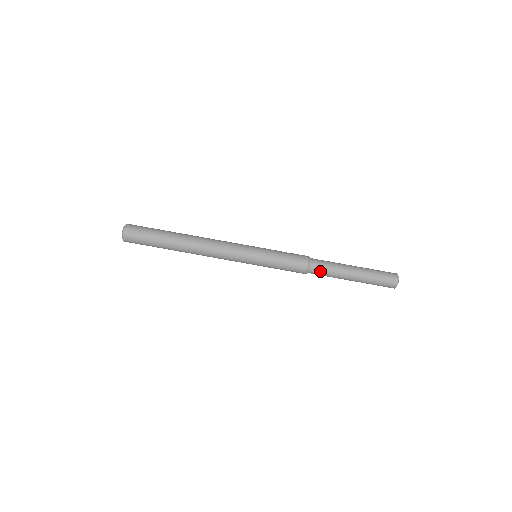
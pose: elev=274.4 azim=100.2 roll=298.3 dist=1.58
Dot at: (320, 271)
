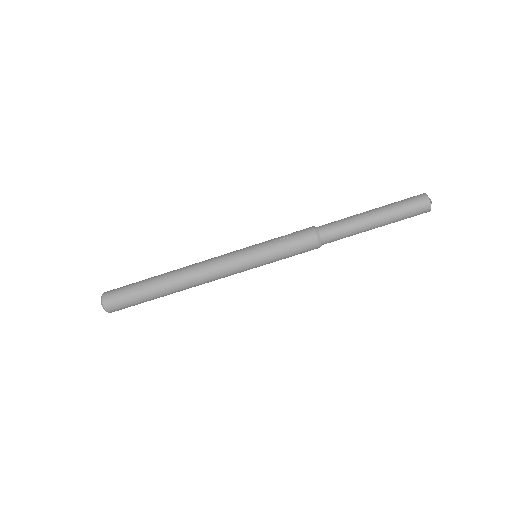
Dot at: (334, 233)
